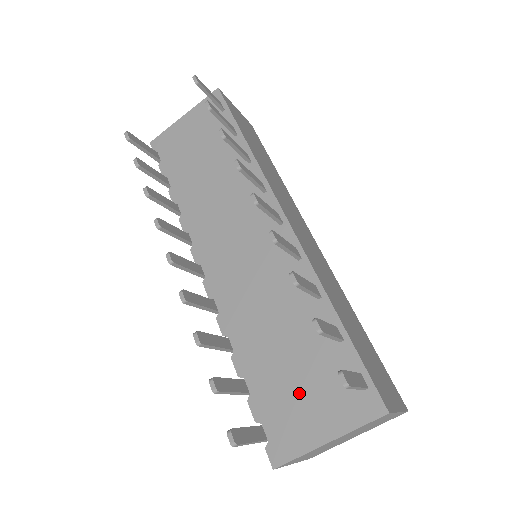
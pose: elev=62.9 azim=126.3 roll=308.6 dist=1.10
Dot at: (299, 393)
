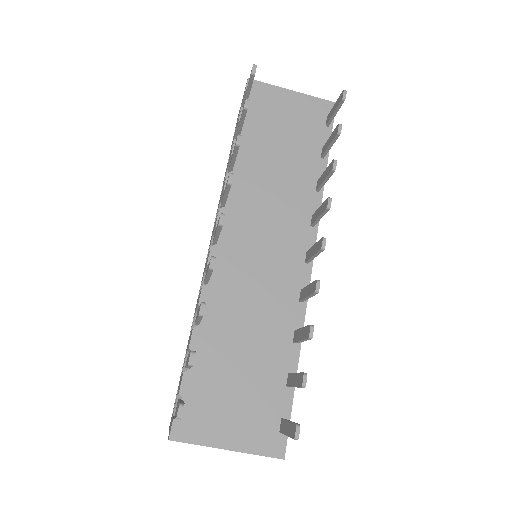
Dot at: (230, 399)
